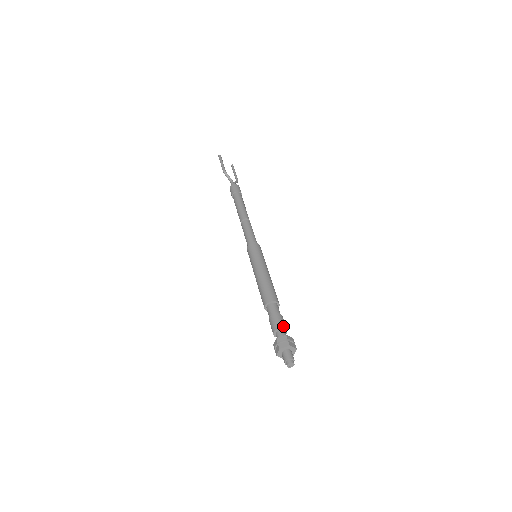
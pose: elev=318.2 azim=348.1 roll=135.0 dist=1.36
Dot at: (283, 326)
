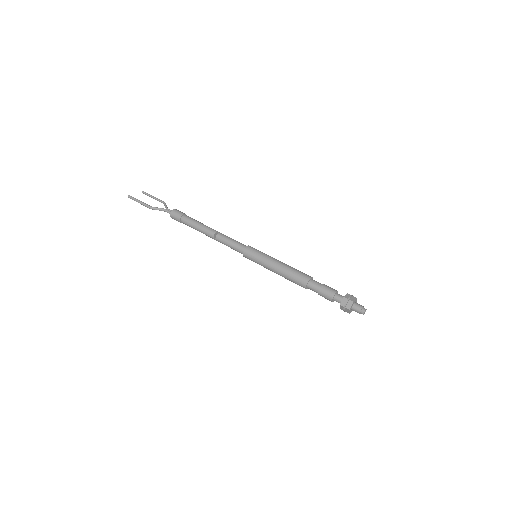
Dot at: (334, 292)
